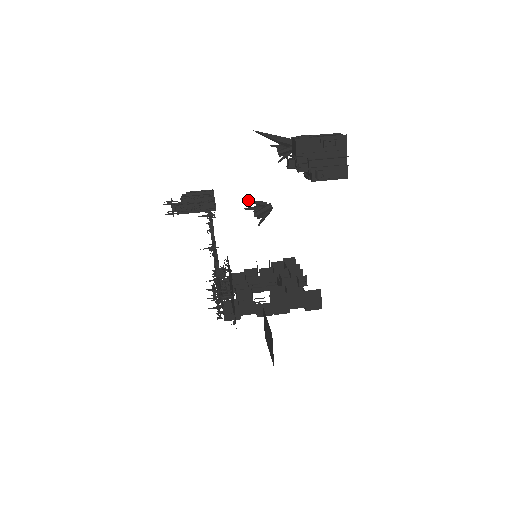
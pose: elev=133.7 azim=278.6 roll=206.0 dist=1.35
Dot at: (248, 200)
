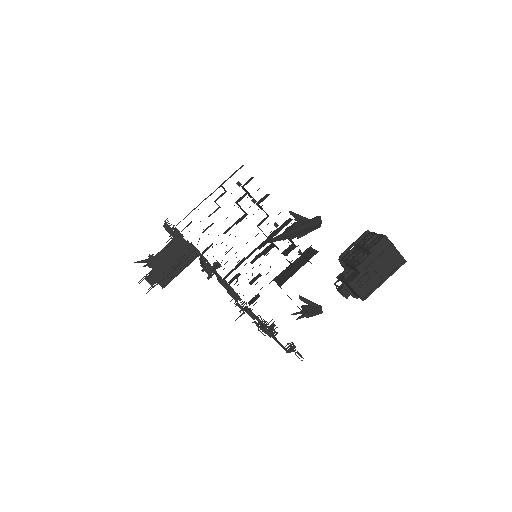
Dot at: occluded
